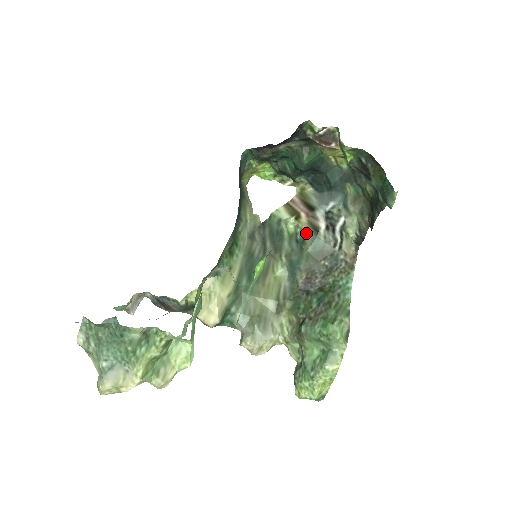
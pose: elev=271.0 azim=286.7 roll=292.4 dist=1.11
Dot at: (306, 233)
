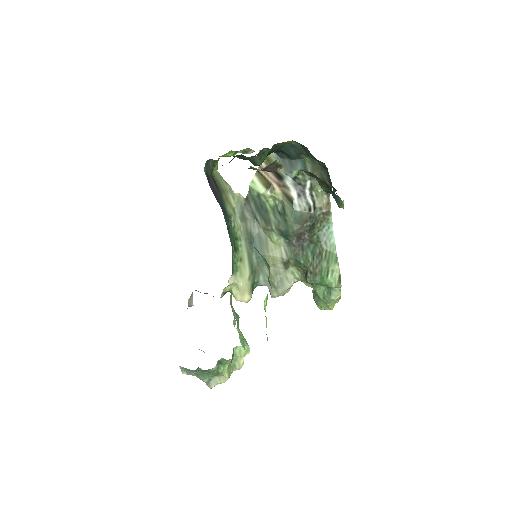
Dot at: (284, 205)
